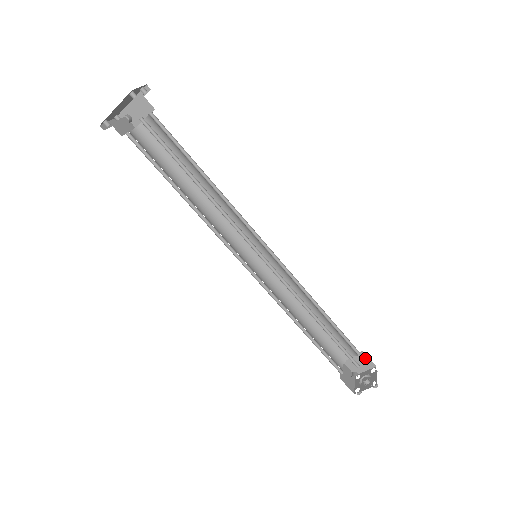
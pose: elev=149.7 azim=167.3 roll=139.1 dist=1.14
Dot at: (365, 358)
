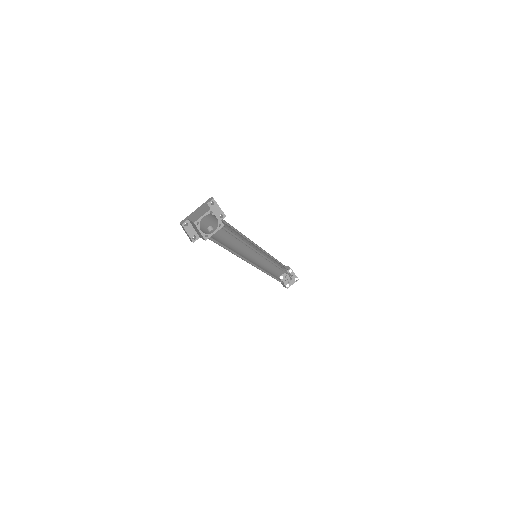
Dot at: (287, 267)
